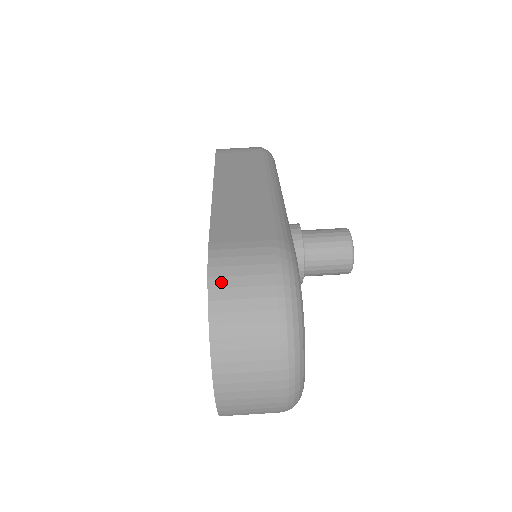
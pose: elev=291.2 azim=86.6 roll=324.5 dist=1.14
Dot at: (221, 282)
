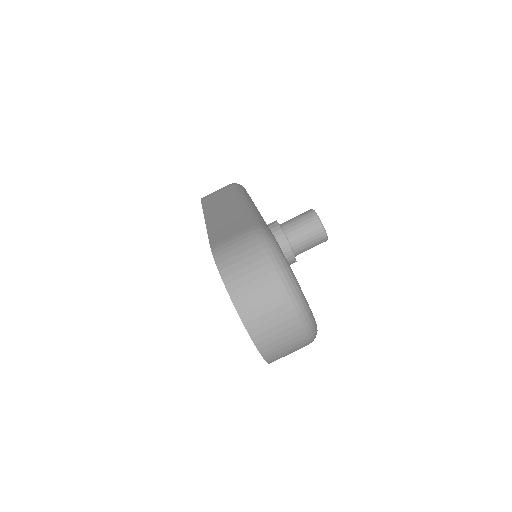
Dot at: (225, 264)
